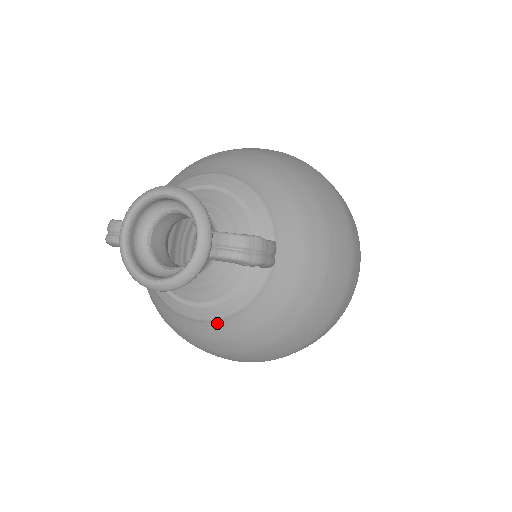
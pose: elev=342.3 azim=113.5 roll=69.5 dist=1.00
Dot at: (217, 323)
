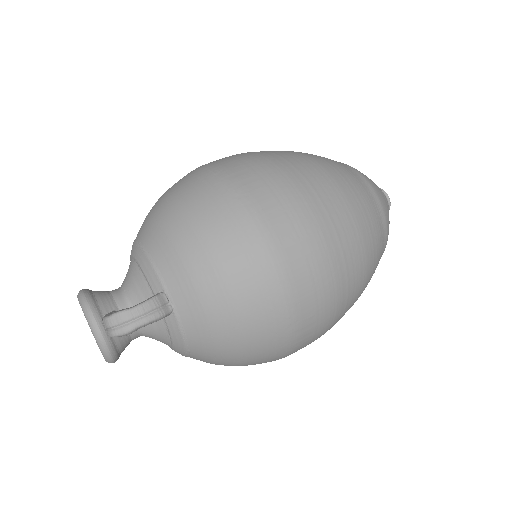
Dot at: (190, 357)
